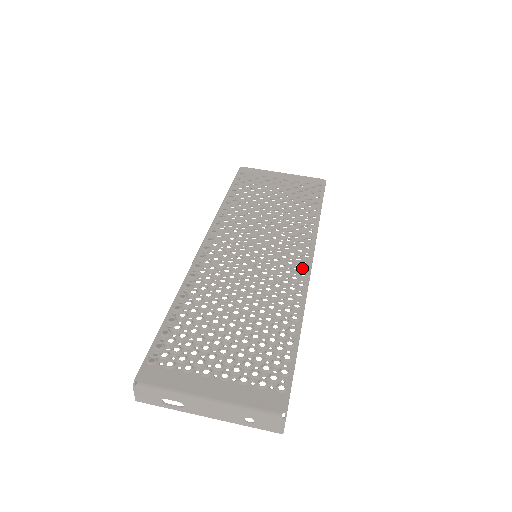
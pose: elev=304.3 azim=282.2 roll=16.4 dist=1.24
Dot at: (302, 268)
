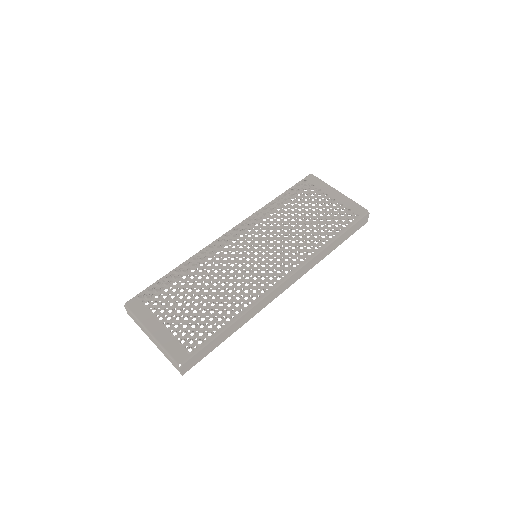
Dot at: (275, 280)
